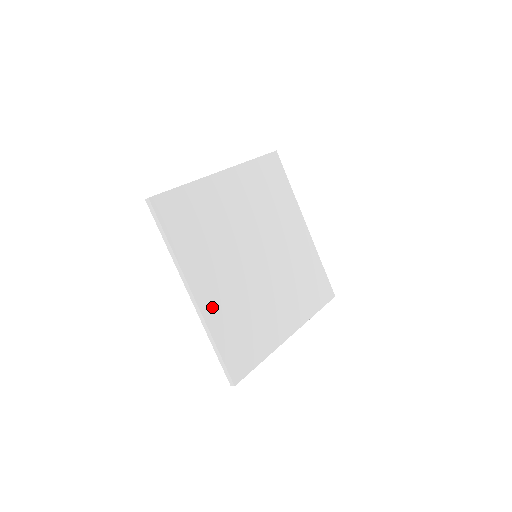
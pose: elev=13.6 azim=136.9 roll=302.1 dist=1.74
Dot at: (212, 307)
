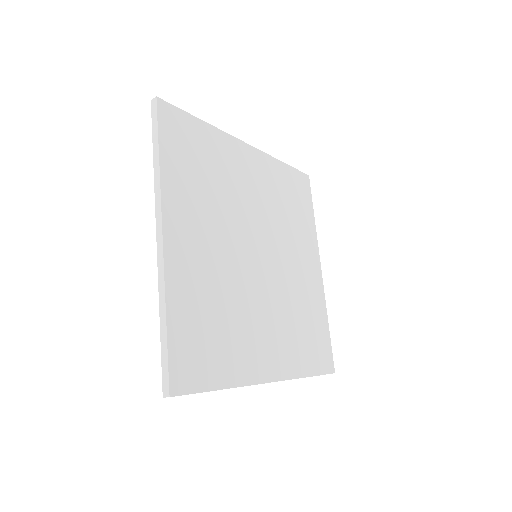
Dot at: (181, 267)
